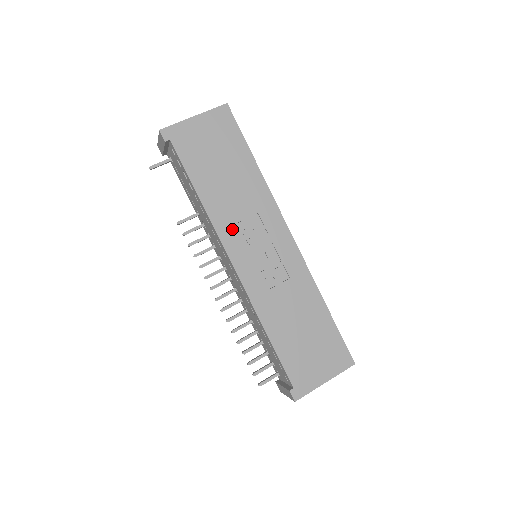
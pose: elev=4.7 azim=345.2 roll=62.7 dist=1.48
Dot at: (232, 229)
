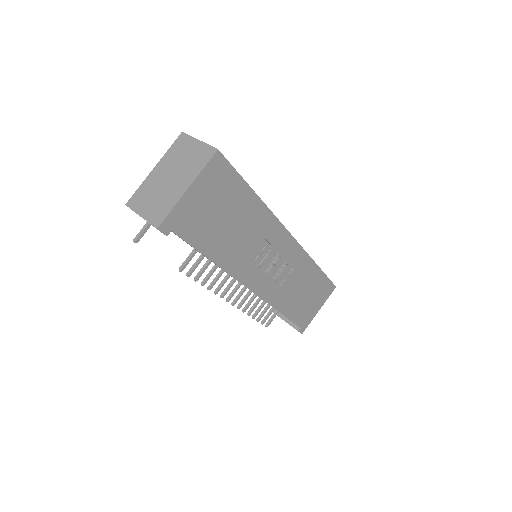
Dot at: (246, 267)
